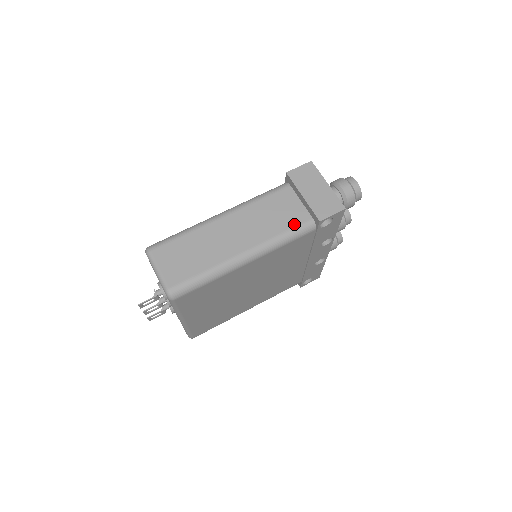
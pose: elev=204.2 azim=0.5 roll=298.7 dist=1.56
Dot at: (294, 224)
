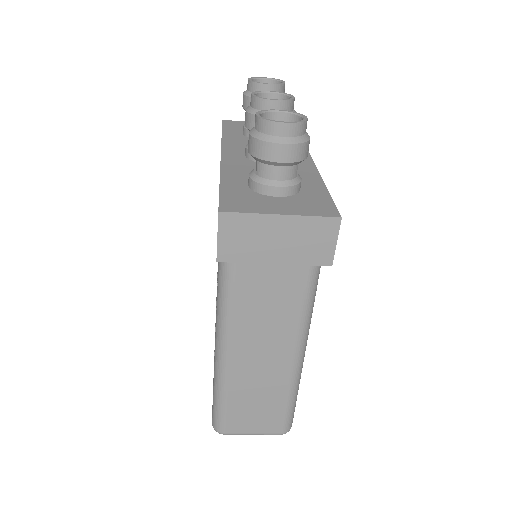
Dot at: (301, 285)
